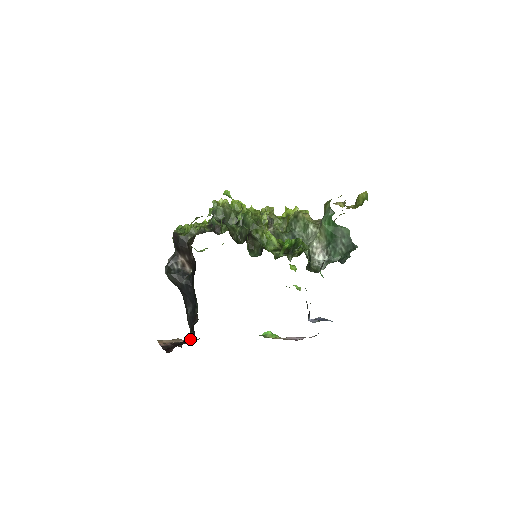
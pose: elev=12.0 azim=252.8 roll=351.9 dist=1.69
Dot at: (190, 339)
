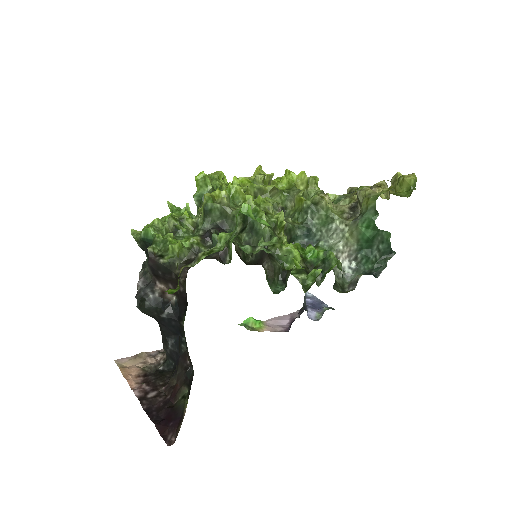
Dot at: (165, 363)
